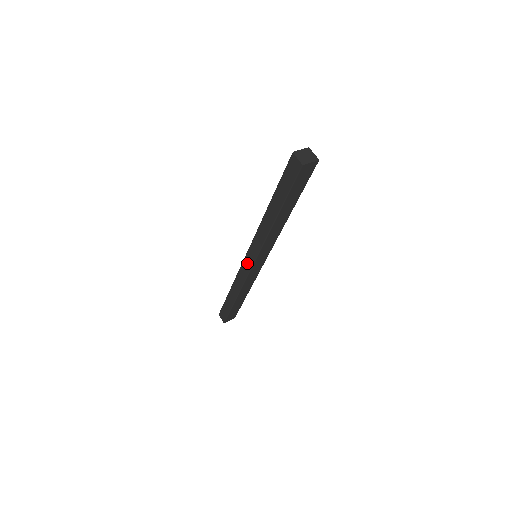
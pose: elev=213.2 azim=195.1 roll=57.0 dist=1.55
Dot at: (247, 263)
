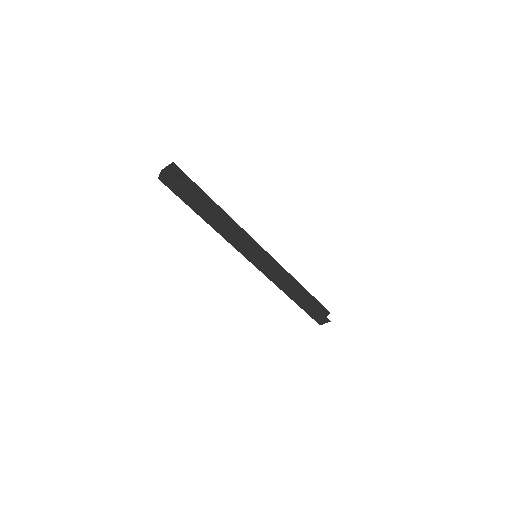
Dot at: occluded
